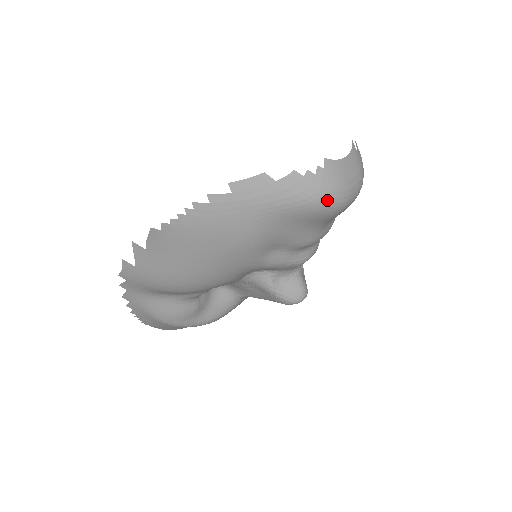
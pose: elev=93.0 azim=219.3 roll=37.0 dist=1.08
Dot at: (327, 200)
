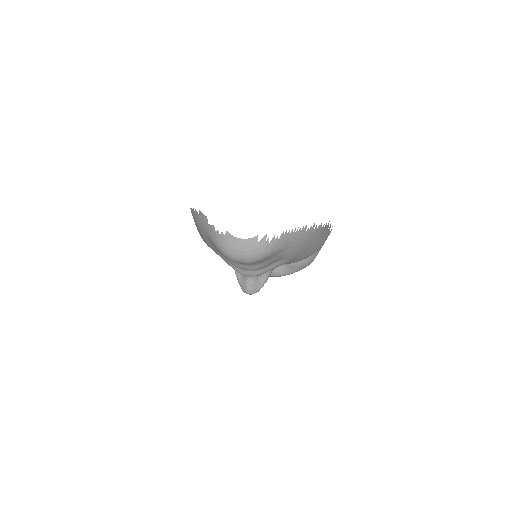
Dot at: (221, 250)
